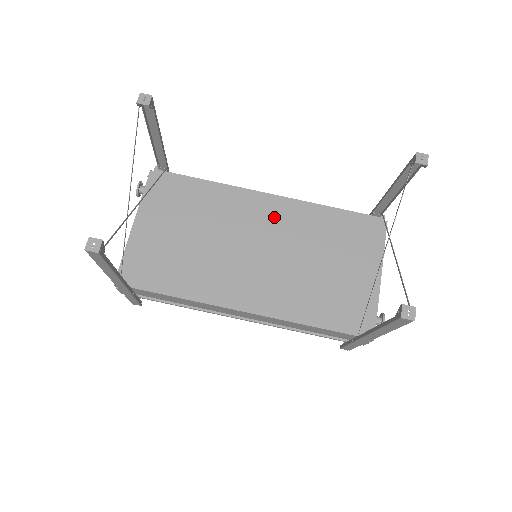
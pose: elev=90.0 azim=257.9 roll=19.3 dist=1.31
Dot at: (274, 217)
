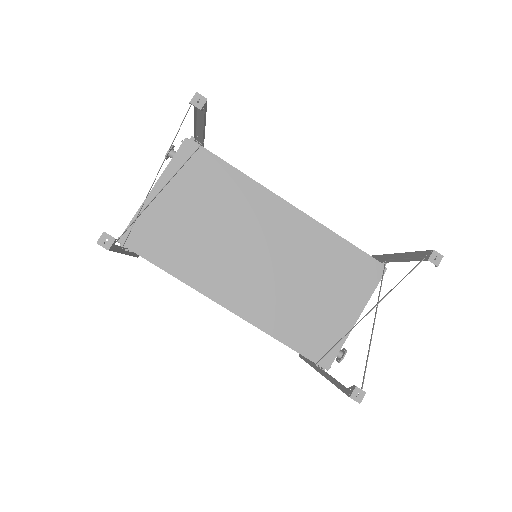
Dot at: (286, 229)
